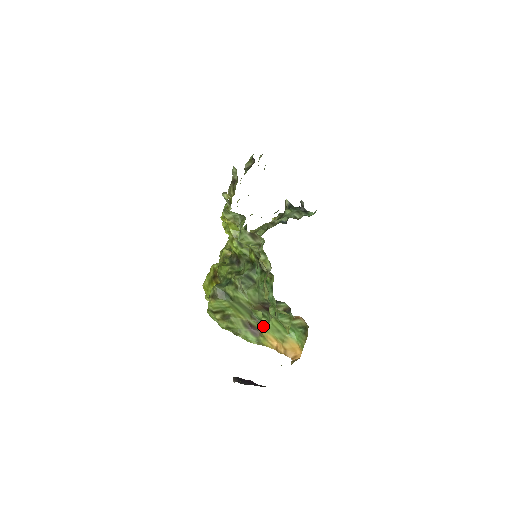
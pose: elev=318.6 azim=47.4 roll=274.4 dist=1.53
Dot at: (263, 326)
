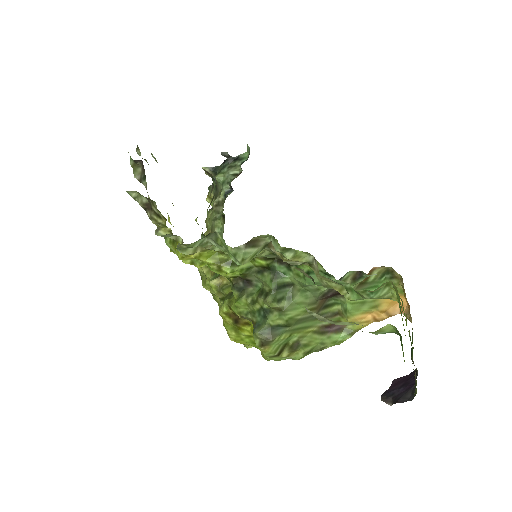
Dot at: (340, 314)
